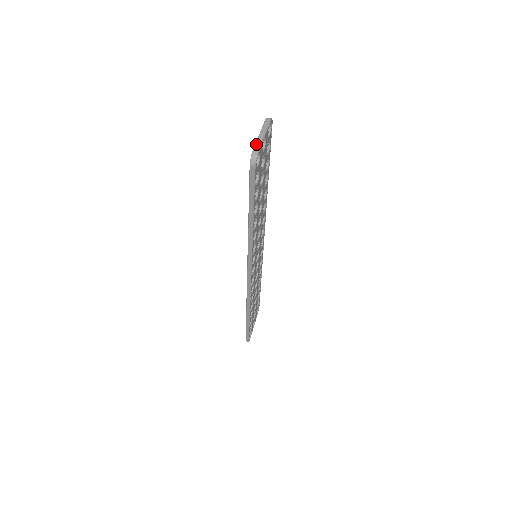
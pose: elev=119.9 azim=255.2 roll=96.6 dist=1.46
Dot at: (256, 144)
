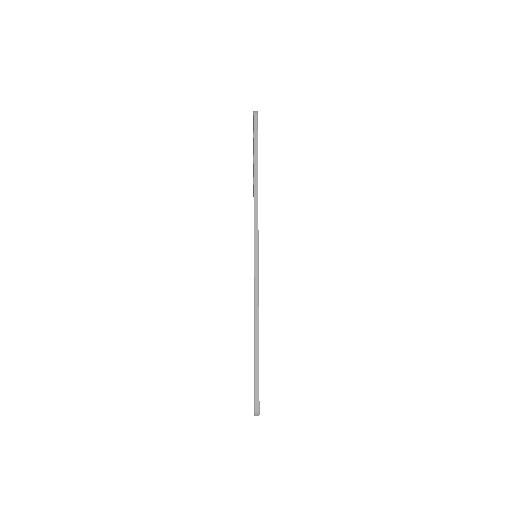
Dot at: occluded
